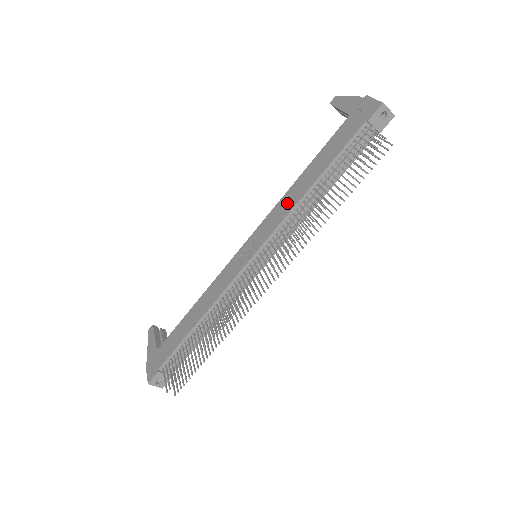
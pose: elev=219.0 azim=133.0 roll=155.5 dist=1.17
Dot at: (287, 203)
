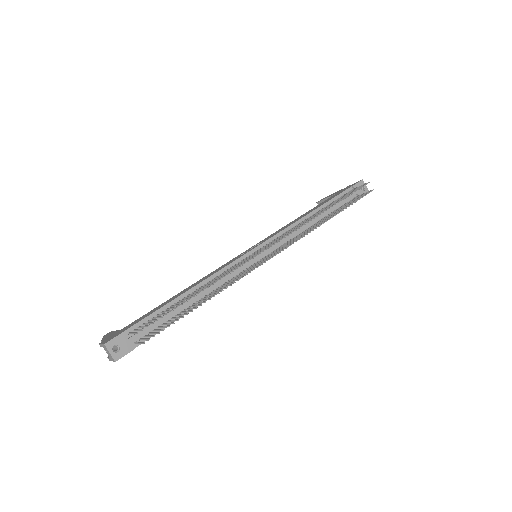
Dot at: (289, 224)
